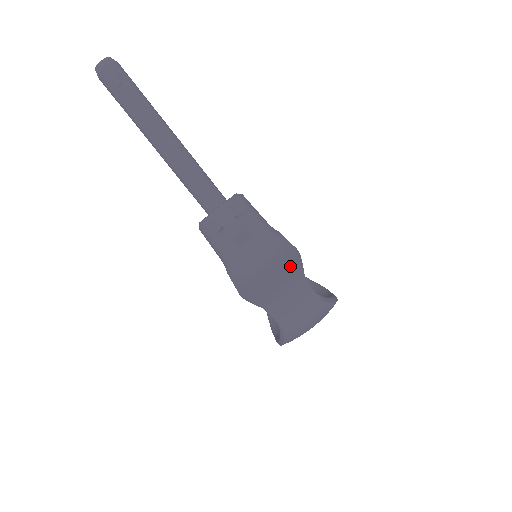
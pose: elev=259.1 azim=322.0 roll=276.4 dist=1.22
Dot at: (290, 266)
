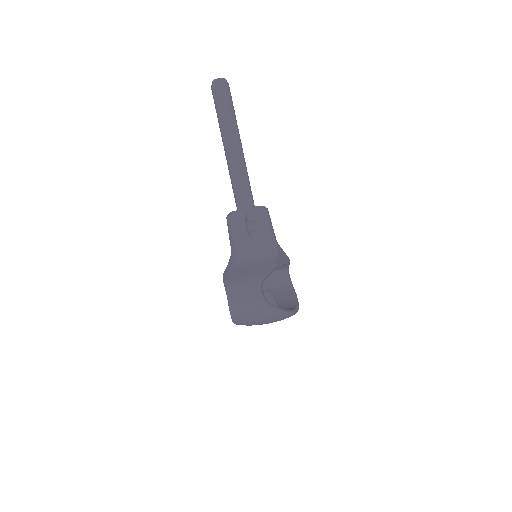
Dot at: (260, 271)
